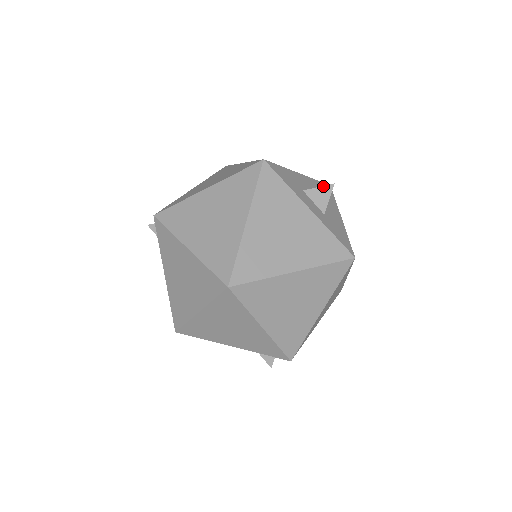
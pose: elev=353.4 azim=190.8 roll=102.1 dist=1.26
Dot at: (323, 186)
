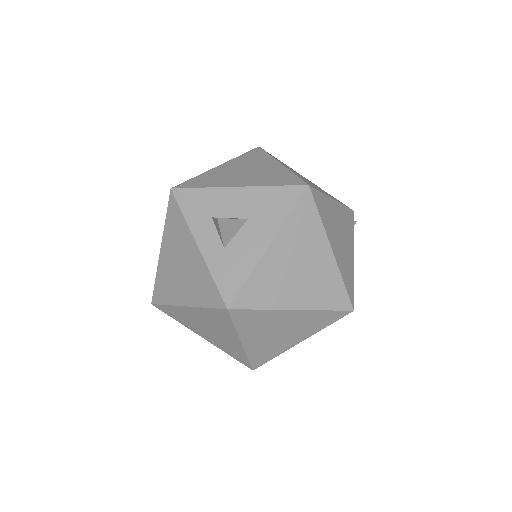
Dot at: (215, 218)
